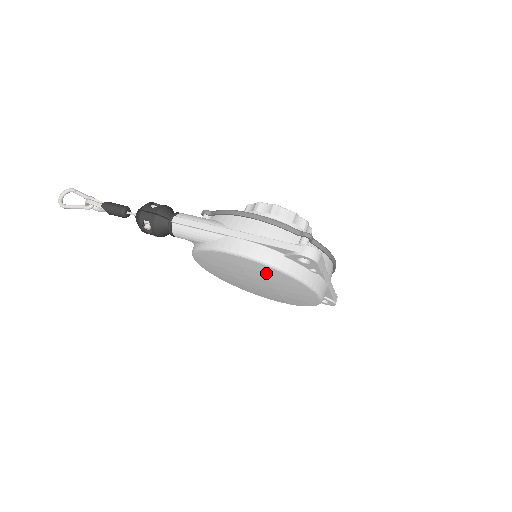
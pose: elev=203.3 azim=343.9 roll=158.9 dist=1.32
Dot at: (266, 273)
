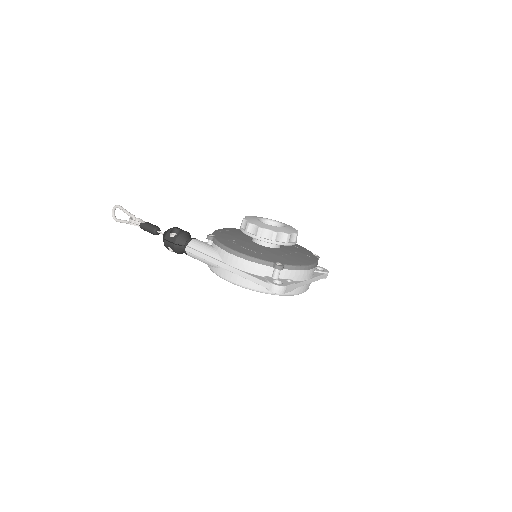
Dot at: occluded
